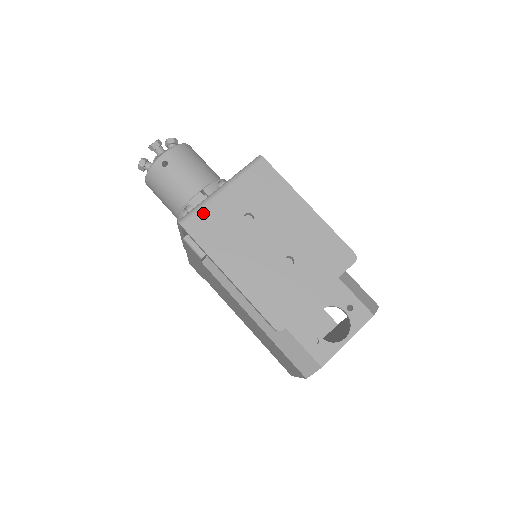
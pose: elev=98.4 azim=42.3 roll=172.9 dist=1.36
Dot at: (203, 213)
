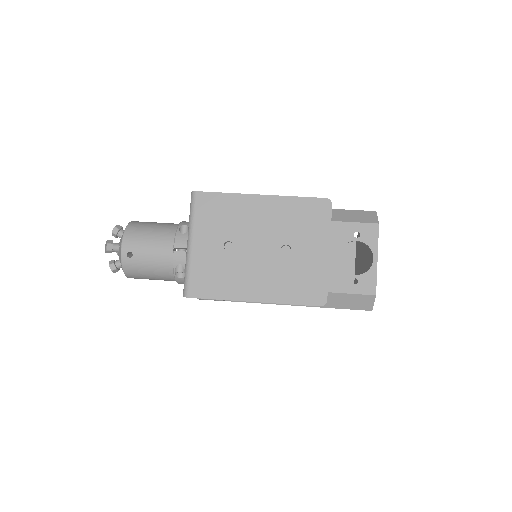
Dot at: (194, 274)
